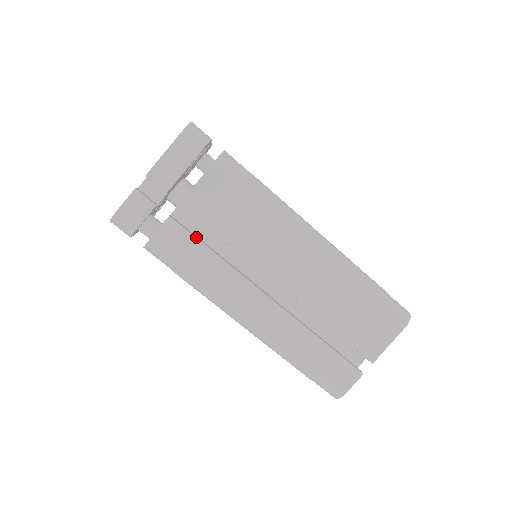
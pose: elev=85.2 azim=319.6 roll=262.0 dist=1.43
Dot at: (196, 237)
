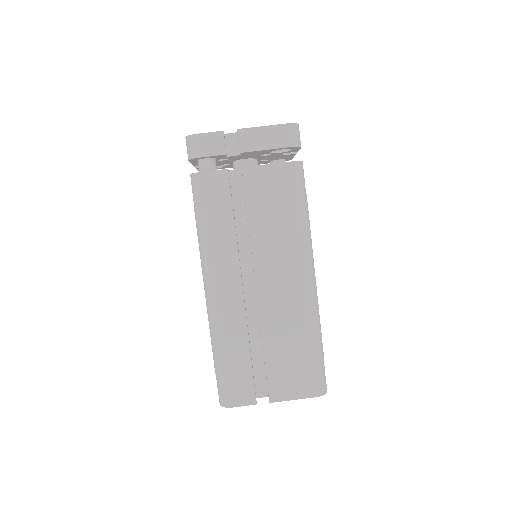
Dot at: occluded
